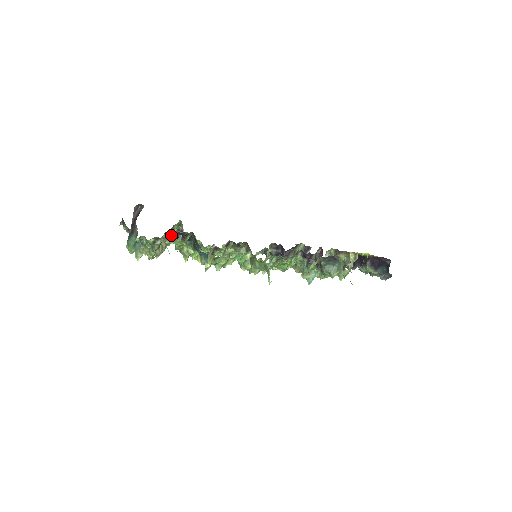
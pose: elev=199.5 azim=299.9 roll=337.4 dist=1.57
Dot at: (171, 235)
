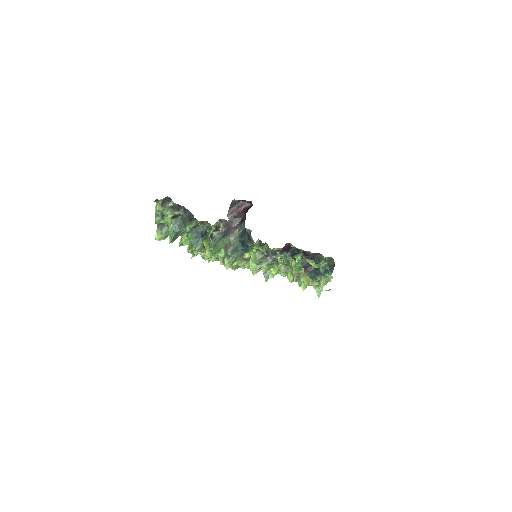
Dot at: (265, 243)
